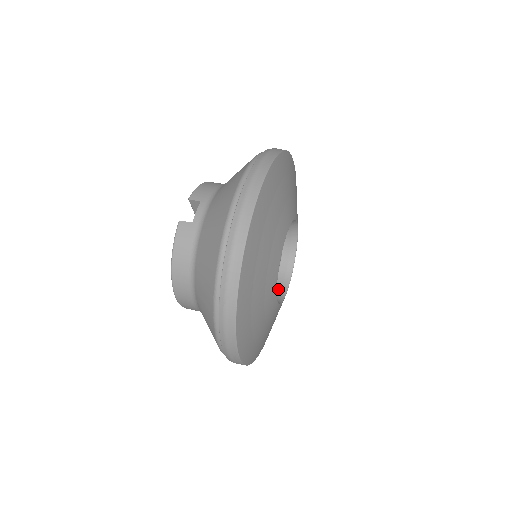
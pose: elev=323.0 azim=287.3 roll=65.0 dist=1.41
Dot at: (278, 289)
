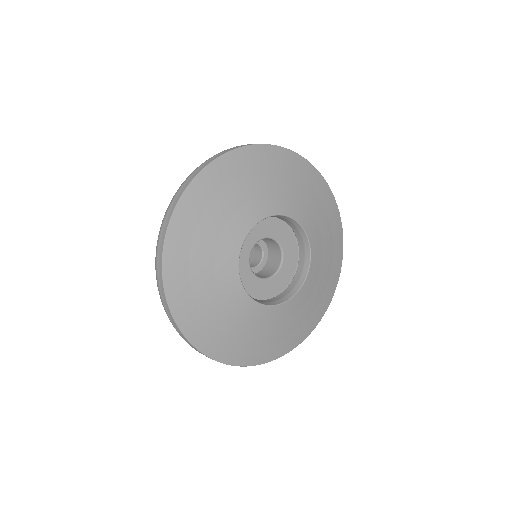
Dot at: (277, 298)
